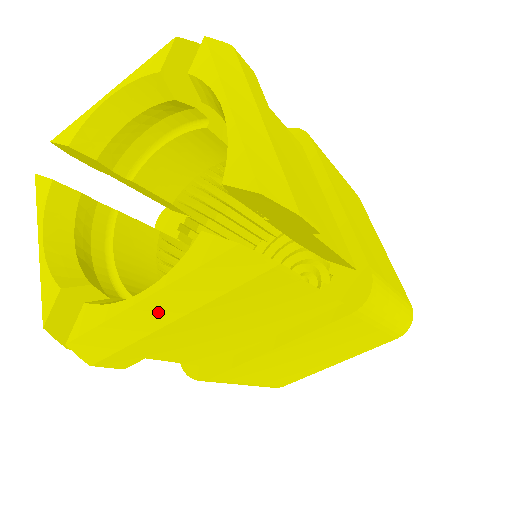
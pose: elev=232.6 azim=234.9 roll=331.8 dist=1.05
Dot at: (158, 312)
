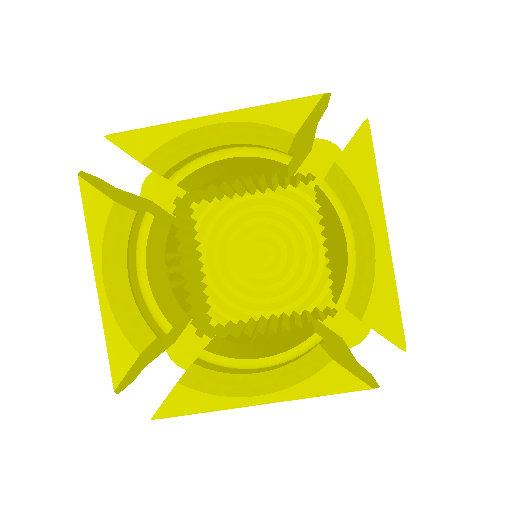
Dot at: (258, 404)
